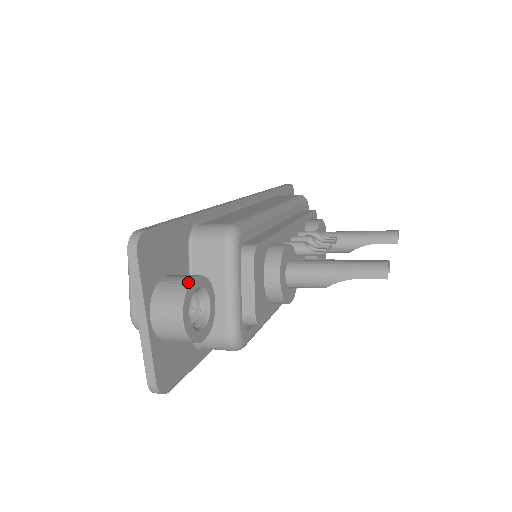
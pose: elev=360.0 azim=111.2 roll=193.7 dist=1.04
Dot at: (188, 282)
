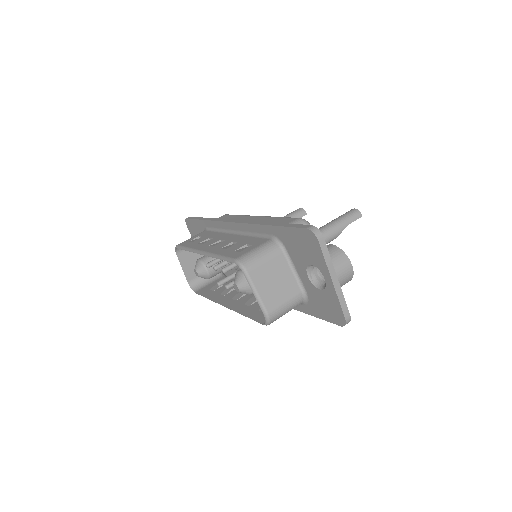
Dot at: (336, 247)
